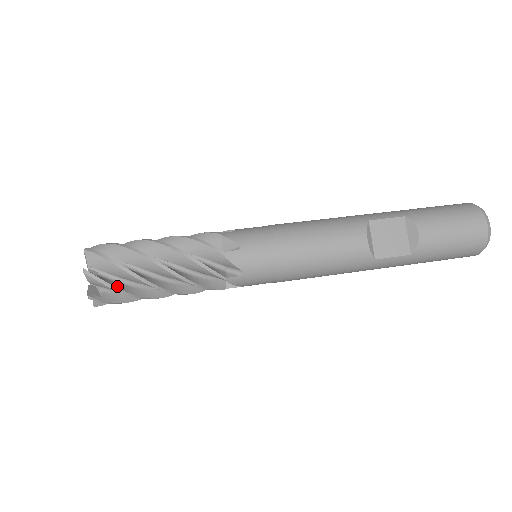
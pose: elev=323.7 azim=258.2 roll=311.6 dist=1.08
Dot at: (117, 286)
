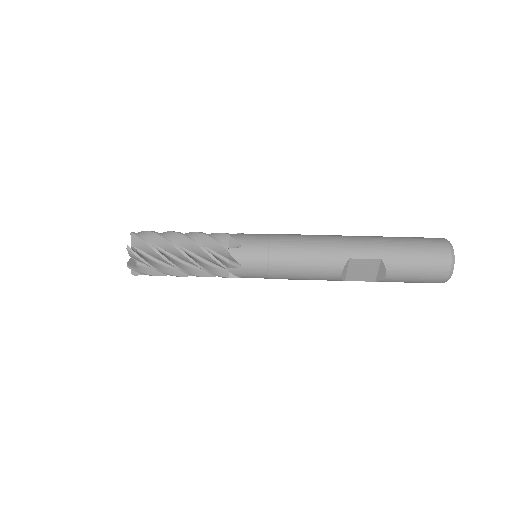
Dot at: (151, 273)
